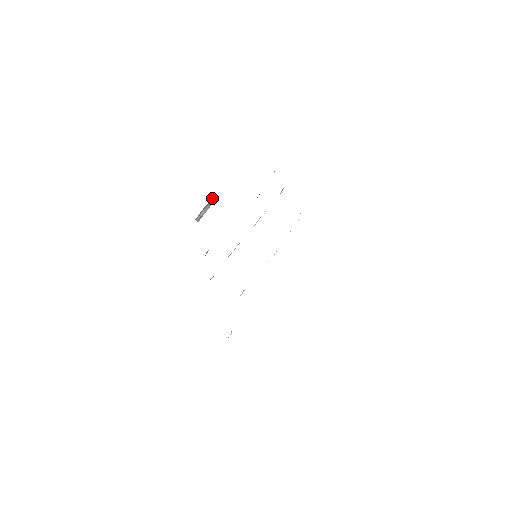
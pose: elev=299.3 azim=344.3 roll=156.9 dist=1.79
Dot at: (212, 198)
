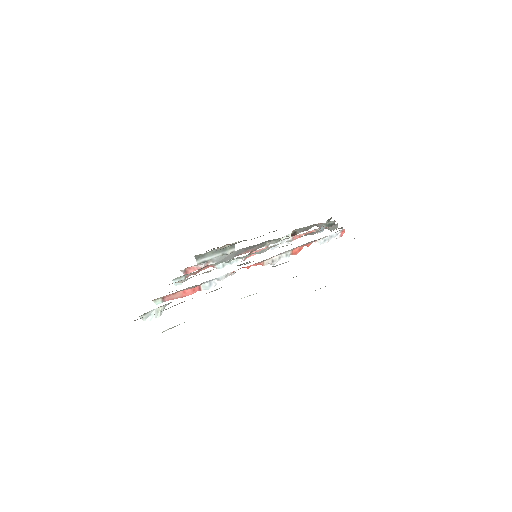
Dot at: (229, 246)
